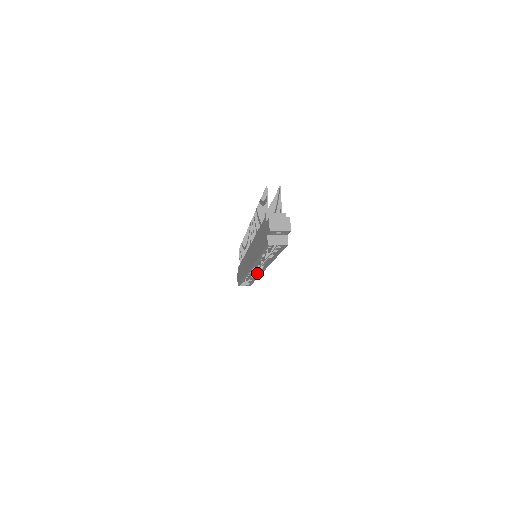
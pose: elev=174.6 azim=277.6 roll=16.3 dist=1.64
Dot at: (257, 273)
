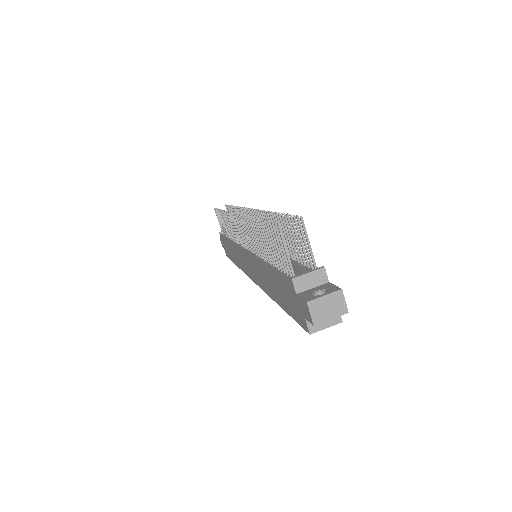
Dot at: occluded
